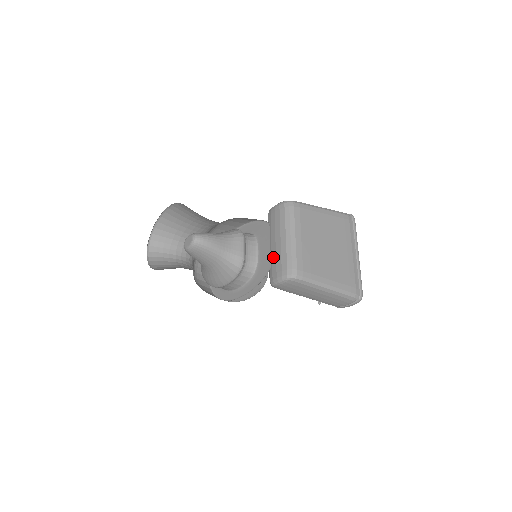
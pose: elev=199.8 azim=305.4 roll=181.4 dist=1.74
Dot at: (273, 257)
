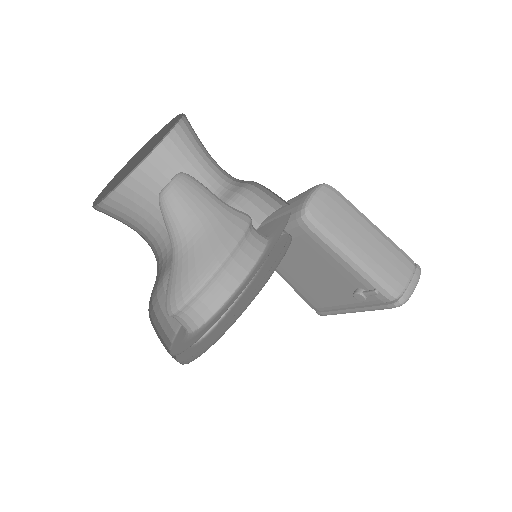
Dot at: (287, 208)
